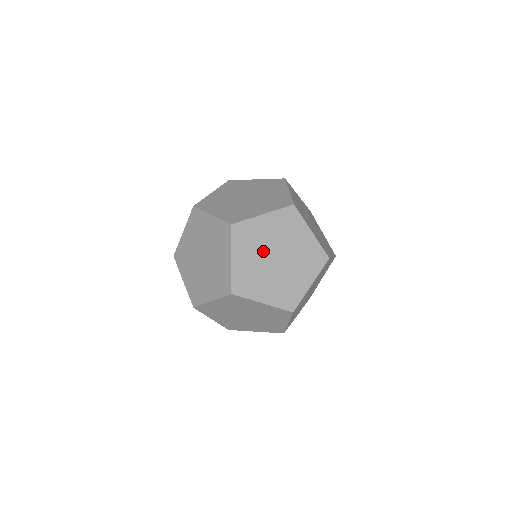
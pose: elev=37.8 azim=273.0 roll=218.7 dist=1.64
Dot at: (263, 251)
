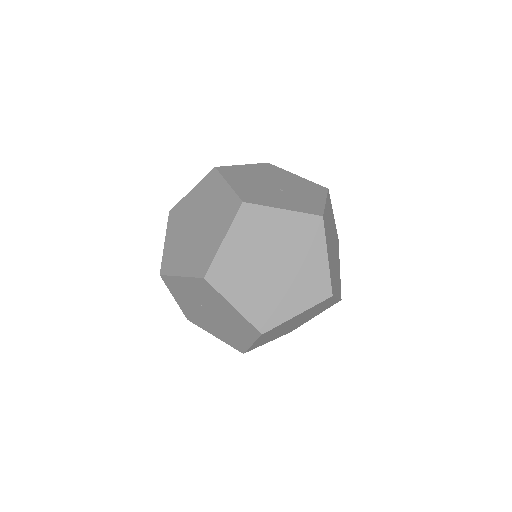
Dot at: occluded
